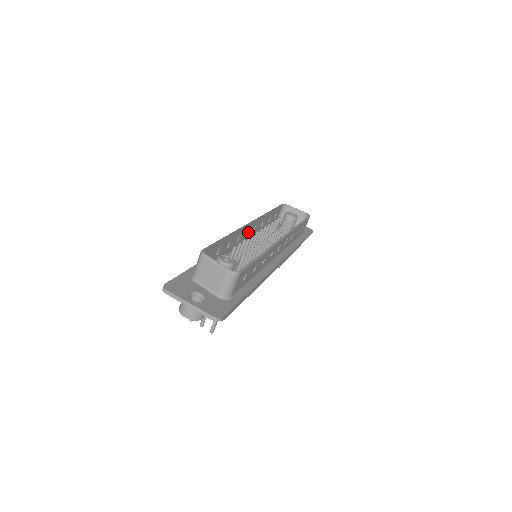
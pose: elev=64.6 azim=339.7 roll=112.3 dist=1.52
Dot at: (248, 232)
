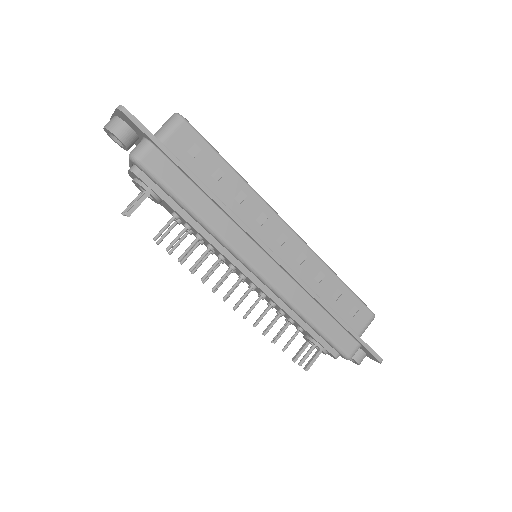
Dot at: occluded
